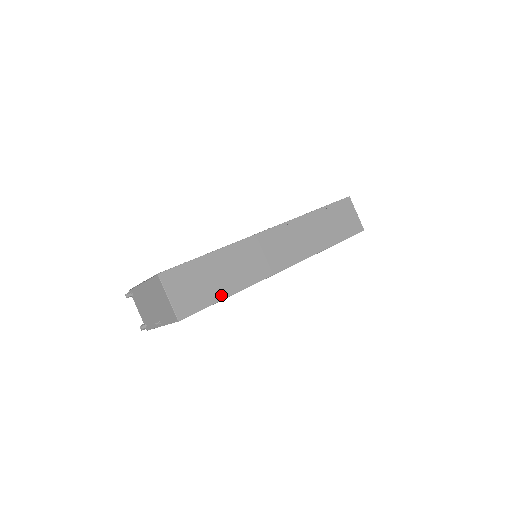
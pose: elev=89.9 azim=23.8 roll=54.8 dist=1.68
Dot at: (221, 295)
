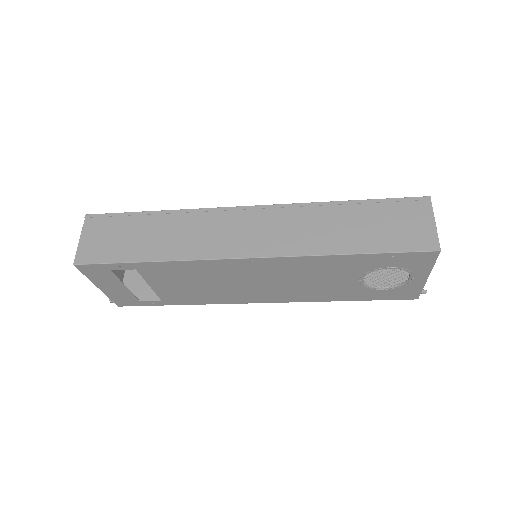
Dot at: (136, 257)
